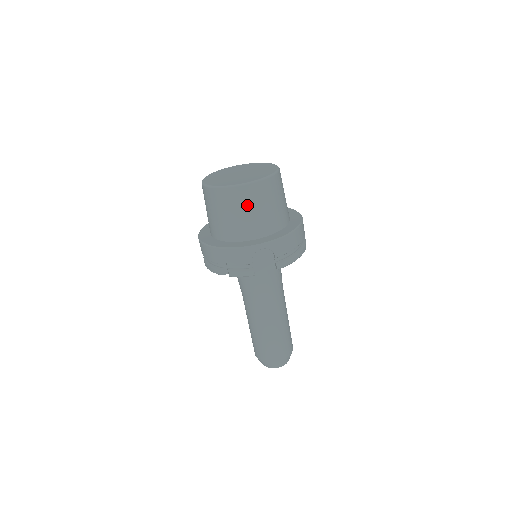
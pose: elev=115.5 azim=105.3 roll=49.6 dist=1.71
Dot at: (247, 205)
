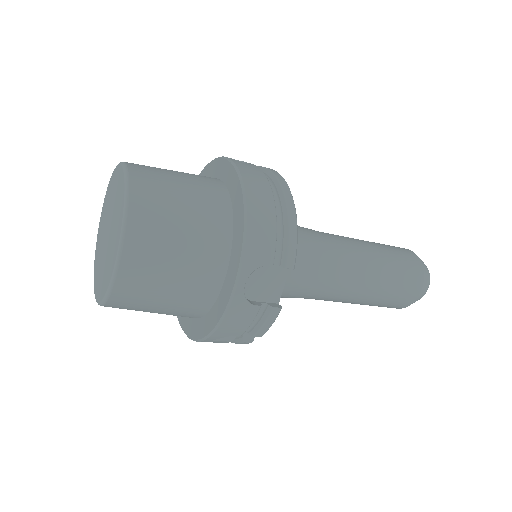
Dot at: (158, 272)
